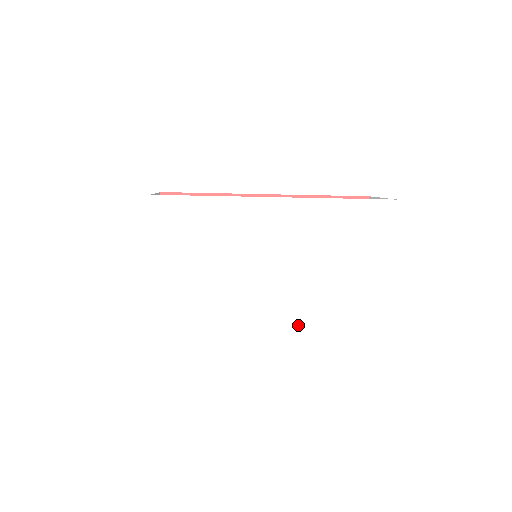
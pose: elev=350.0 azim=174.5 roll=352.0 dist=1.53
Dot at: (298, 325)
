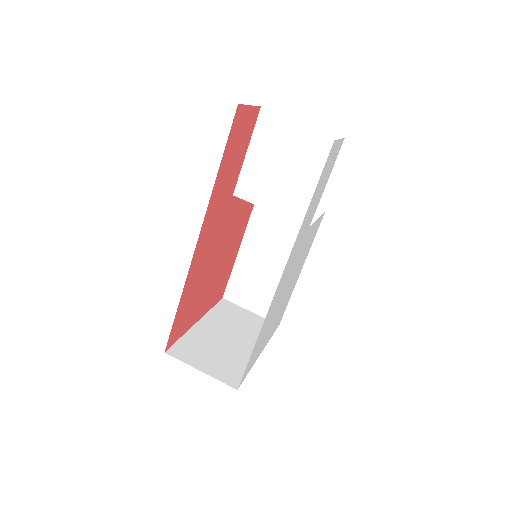
Dot at: occluded
